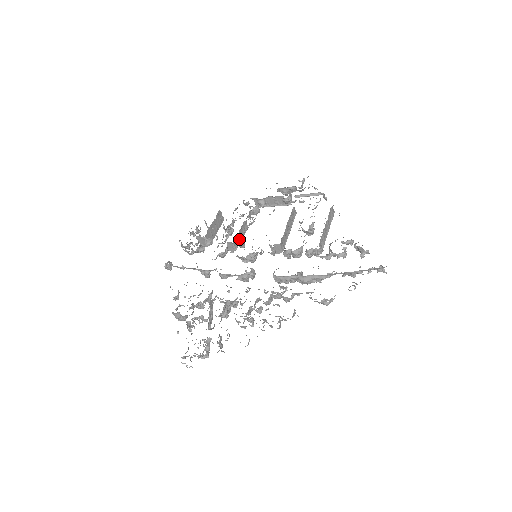
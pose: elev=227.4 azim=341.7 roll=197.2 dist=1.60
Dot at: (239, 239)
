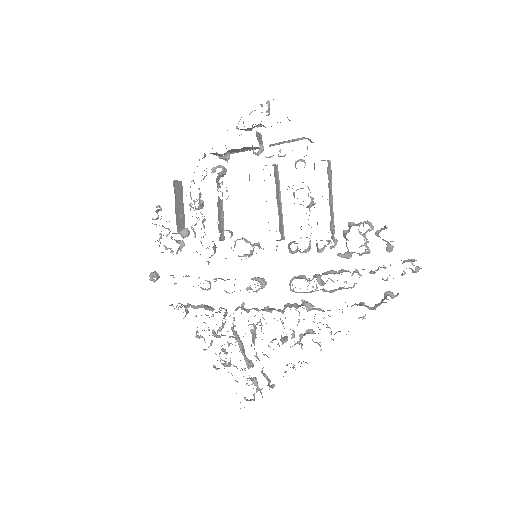
Dot at: (221, 226)
